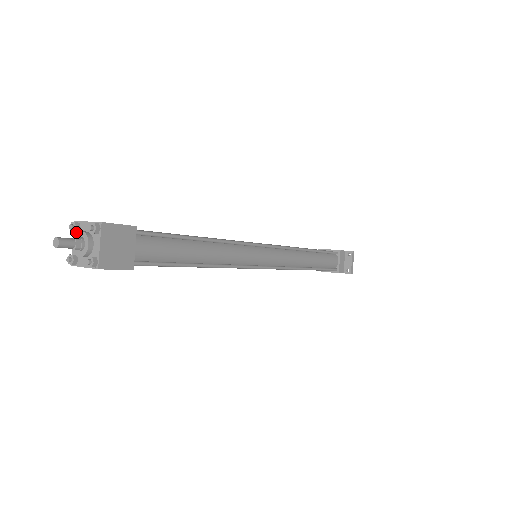
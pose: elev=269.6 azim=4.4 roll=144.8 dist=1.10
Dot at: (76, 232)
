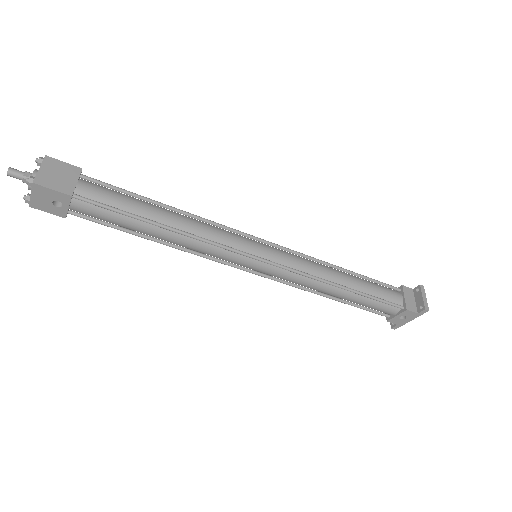
Dot at: occluded
